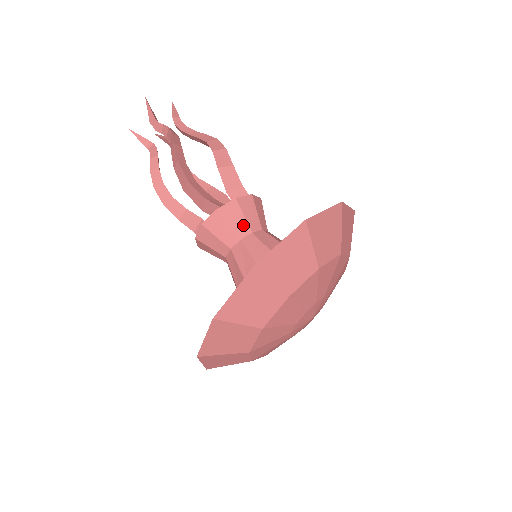
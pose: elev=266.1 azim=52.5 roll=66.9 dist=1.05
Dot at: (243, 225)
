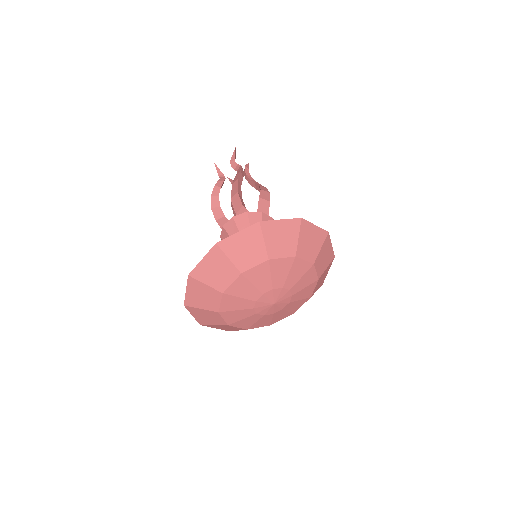
Dot at: occluded
